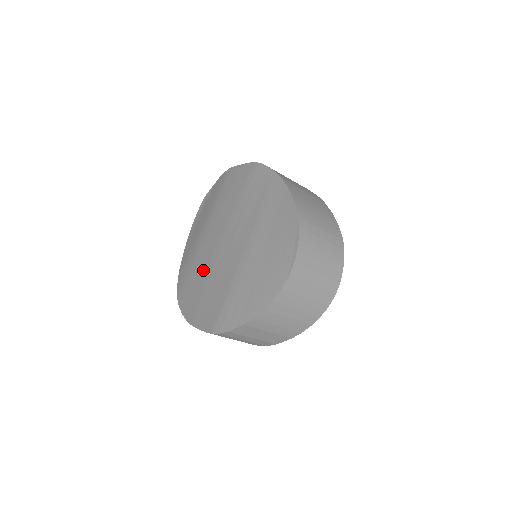
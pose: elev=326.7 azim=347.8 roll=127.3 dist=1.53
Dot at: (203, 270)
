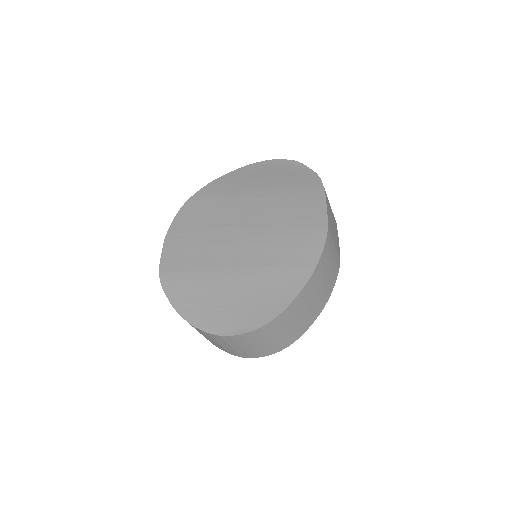
Dot at: (215, 220)
